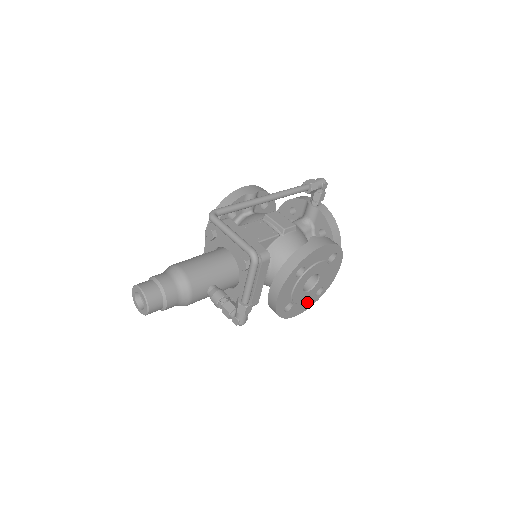
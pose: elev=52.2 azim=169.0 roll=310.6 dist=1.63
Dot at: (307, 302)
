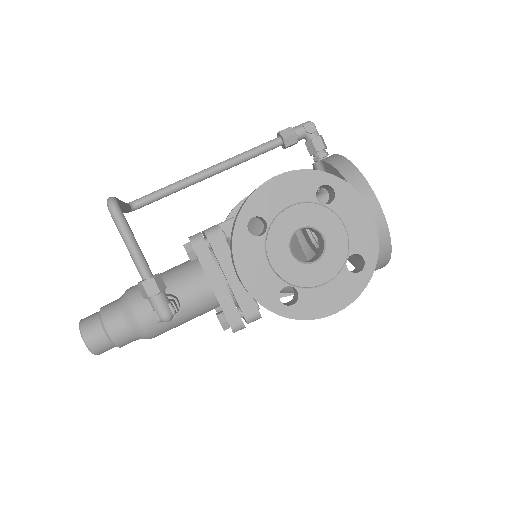
Dot at: (339, 286)
